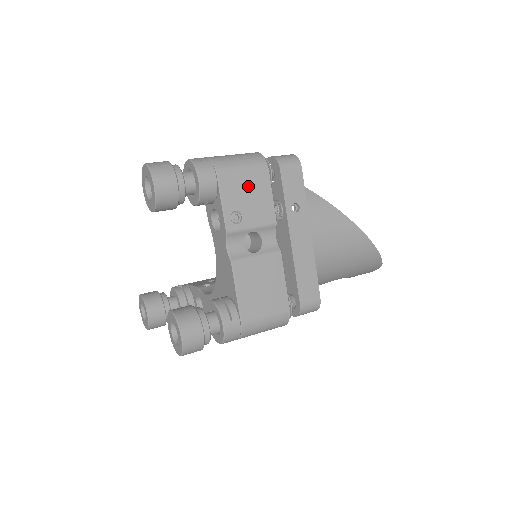
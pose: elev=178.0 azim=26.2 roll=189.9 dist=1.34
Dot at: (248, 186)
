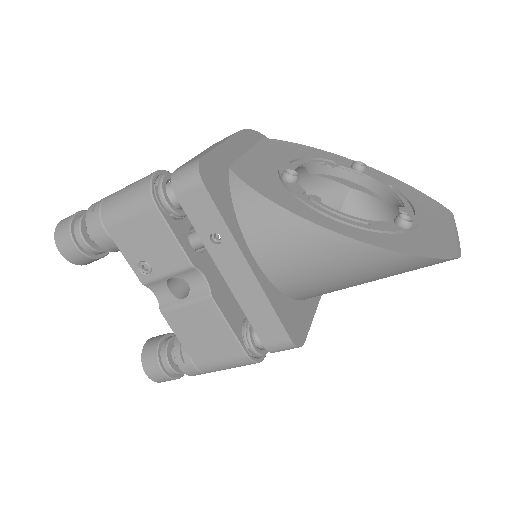
Dot at: (141, 232)
